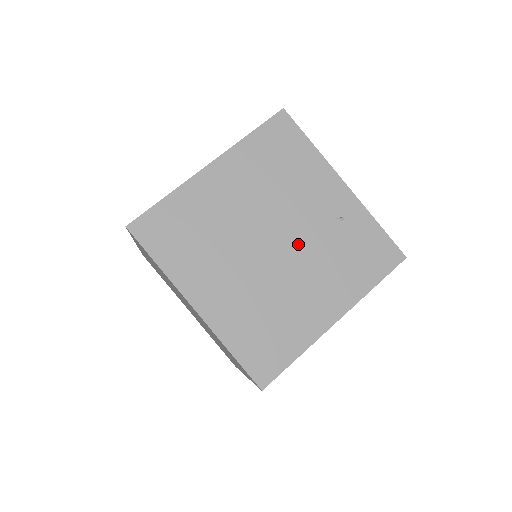
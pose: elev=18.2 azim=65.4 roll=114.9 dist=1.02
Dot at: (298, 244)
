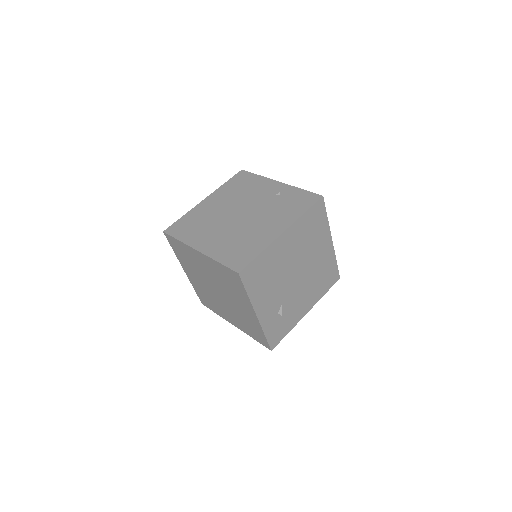
Dot at: (255, 210)
